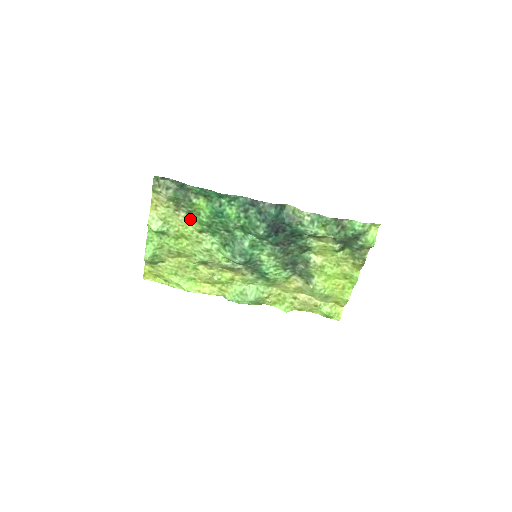
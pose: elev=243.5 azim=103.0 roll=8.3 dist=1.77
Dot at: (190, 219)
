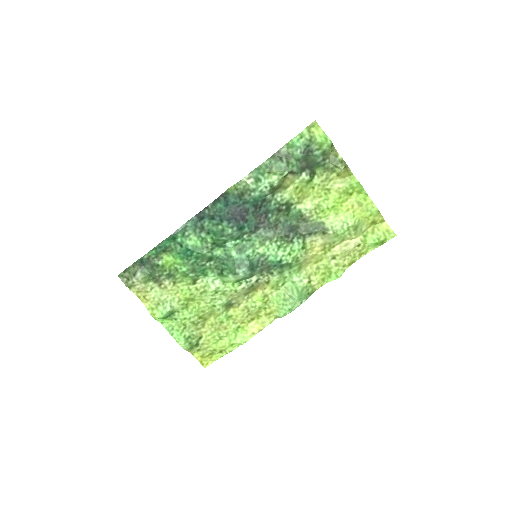
Dot at: (176, 281)
